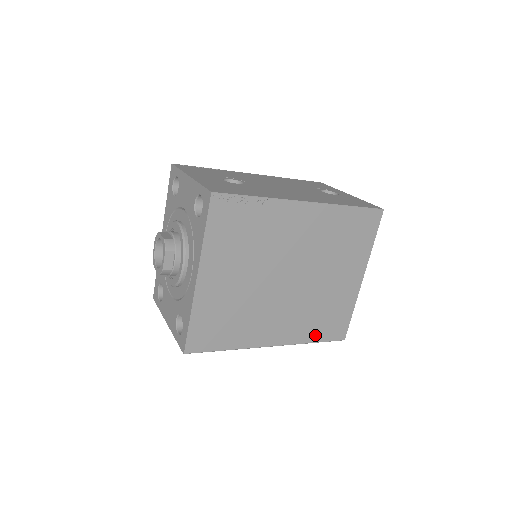
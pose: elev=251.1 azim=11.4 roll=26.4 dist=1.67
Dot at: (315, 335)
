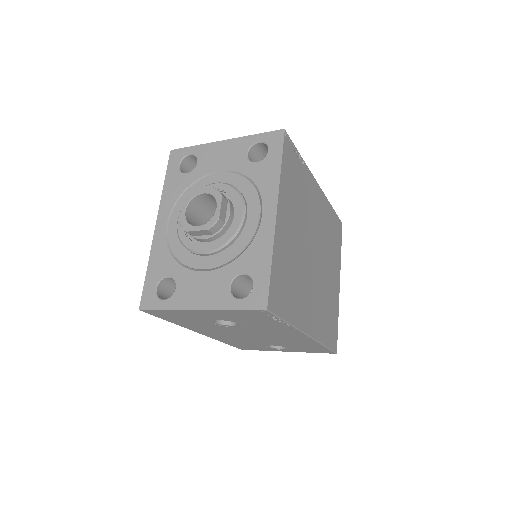
Dot at: (325, 336)
